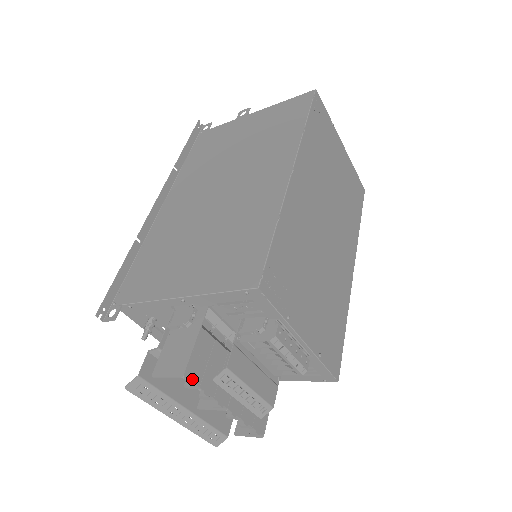
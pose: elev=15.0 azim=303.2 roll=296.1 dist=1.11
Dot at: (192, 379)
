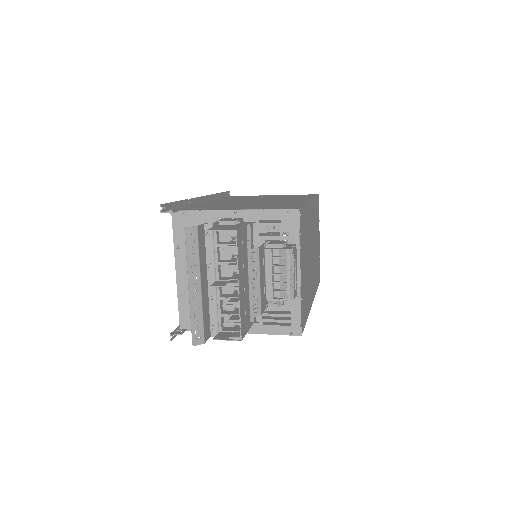
Dot at: (237, 239)
